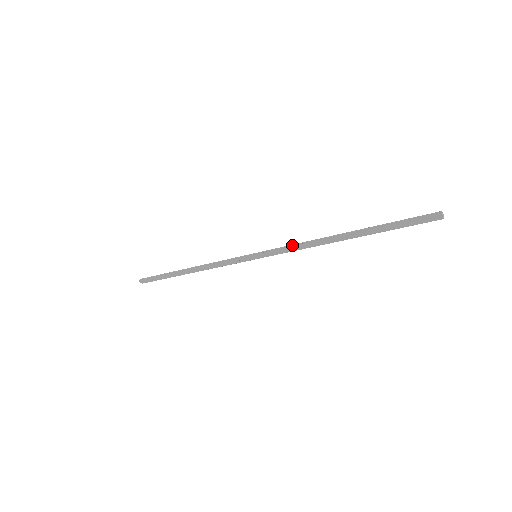
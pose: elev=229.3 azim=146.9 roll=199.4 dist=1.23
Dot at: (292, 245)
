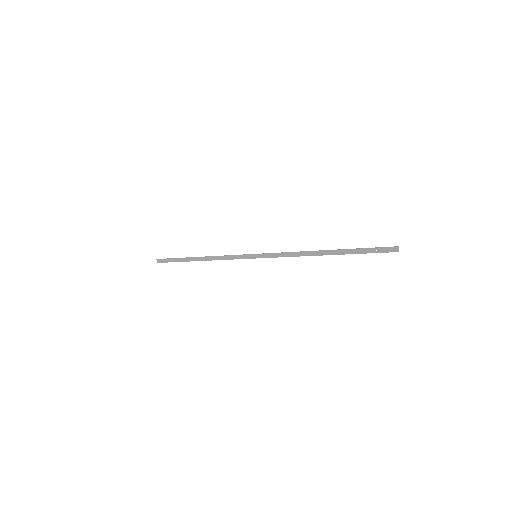
Dot at: (286, 252)
